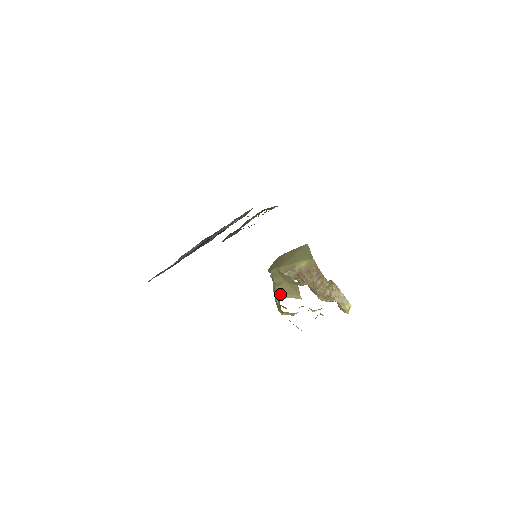
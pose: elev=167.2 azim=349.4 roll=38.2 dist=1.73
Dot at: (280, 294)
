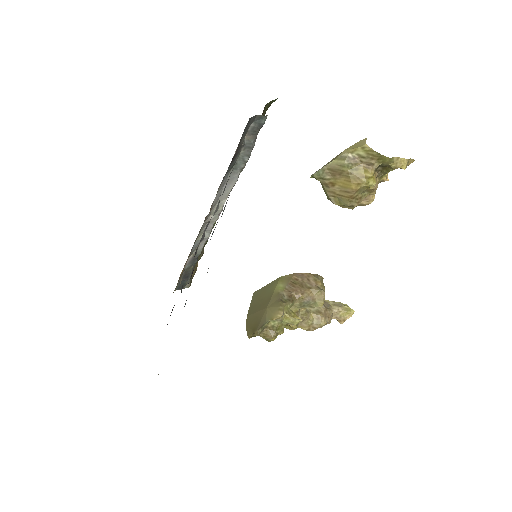
Dot at: (357, 144)
